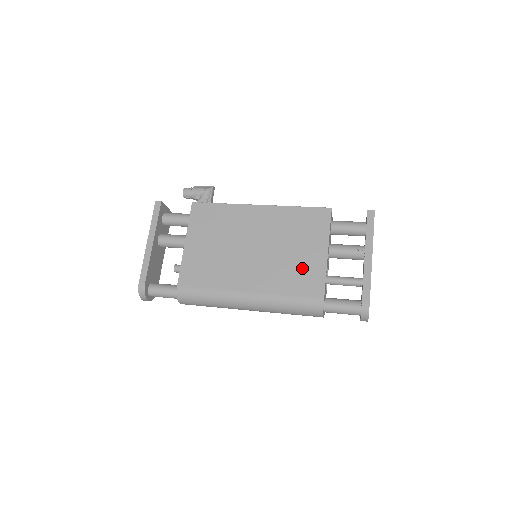
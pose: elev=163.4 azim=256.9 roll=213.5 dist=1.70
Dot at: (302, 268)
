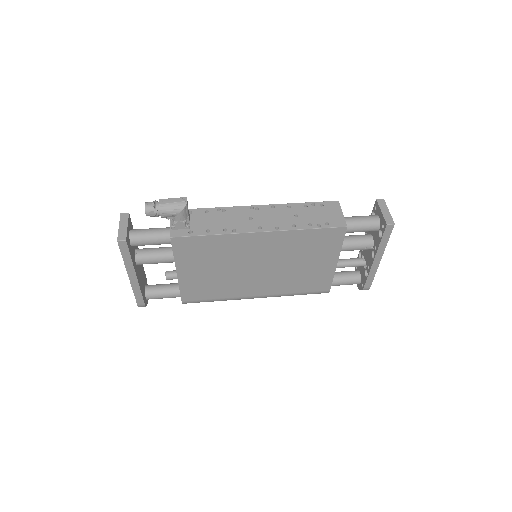
Dot at: (311, 275)
